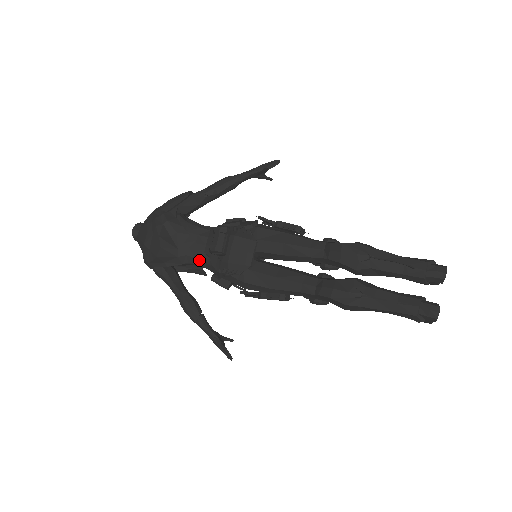
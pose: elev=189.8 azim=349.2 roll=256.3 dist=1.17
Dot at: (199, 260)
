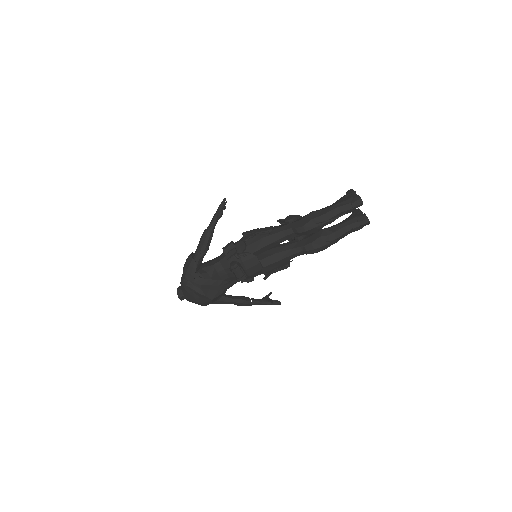
Dot at: (232, 285)
